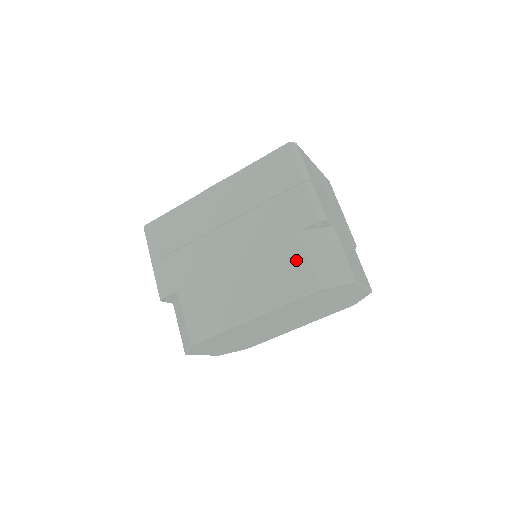
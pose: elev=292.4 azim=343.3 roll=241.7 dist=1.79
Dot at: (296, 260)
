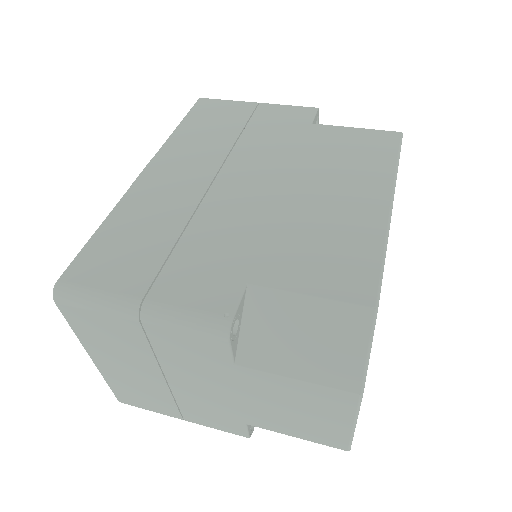
Dot at: (347, 136)
